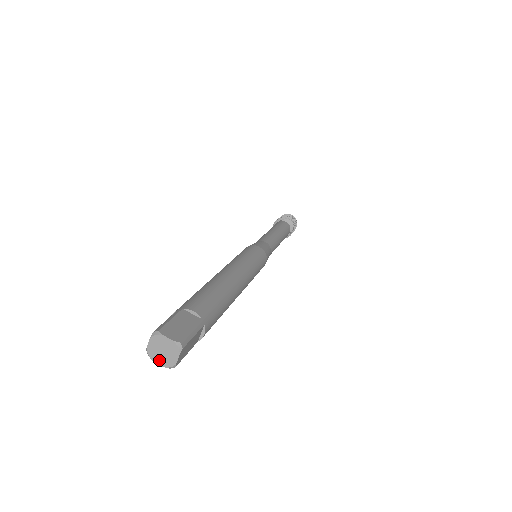
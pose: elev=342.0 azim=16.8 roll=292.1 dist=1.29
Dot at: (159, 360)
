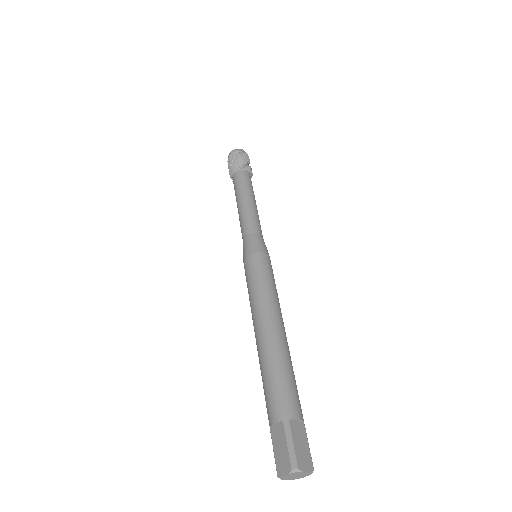
Dot at: (289, 479)
